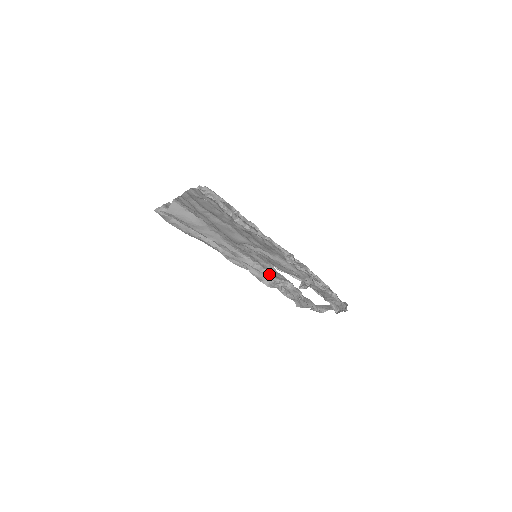
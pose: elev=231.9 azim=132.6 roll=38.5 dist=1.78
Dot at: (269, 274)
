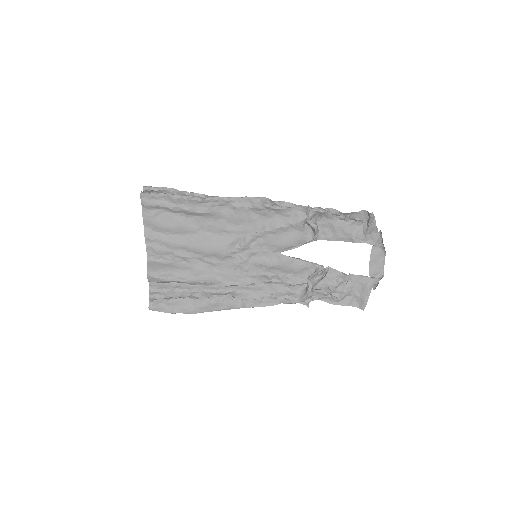
Dot at: (292, 280)
